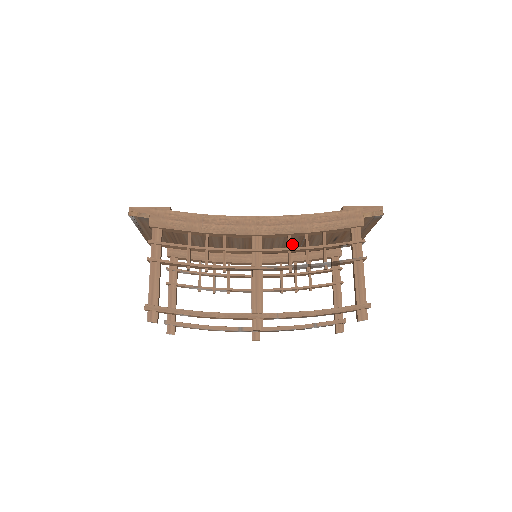
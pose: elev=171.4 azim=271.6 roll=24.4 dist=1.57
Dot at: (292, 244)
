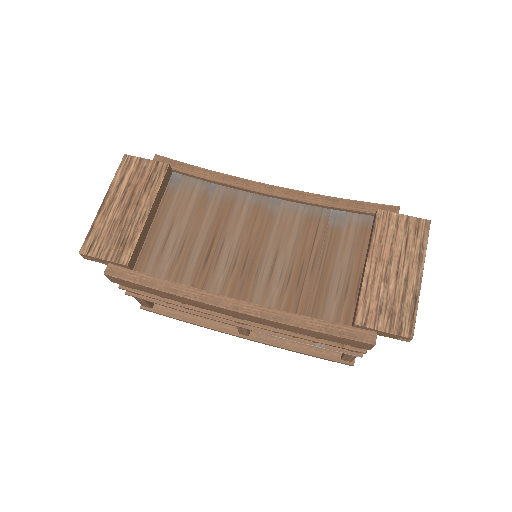
Dot at: (309, 242)
